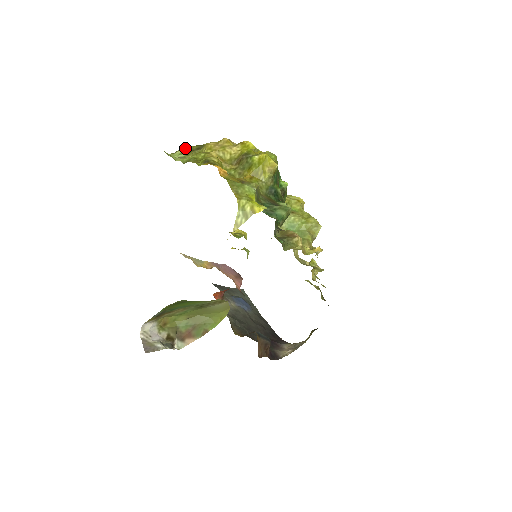
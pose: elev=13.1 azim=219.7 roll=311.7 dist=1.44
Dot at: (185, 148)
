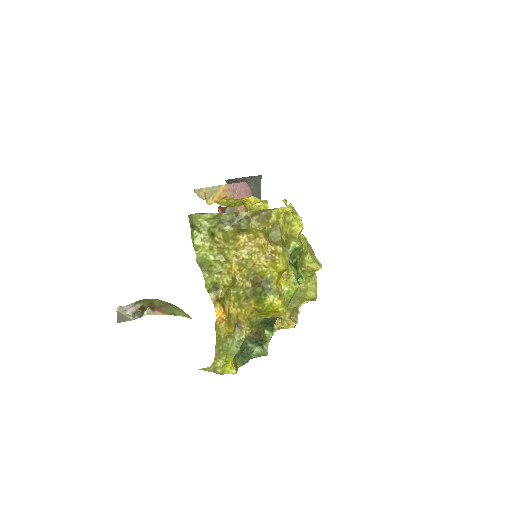
Dot at: (216, 216)
